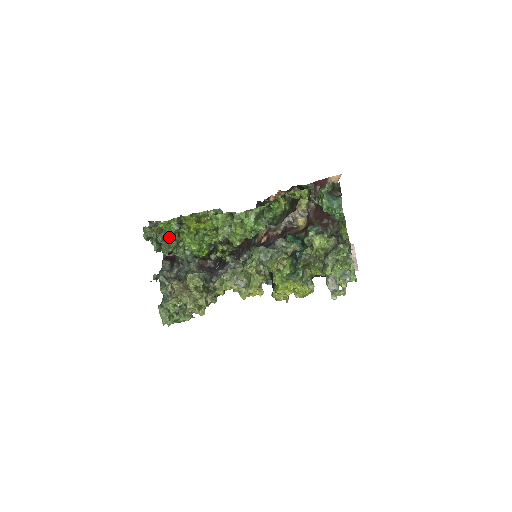
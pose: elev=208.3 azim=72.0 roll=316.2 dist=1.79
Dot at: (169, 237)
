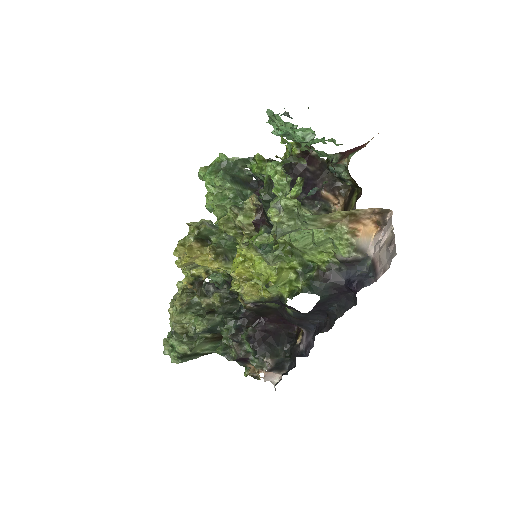
Dot at: occluded
